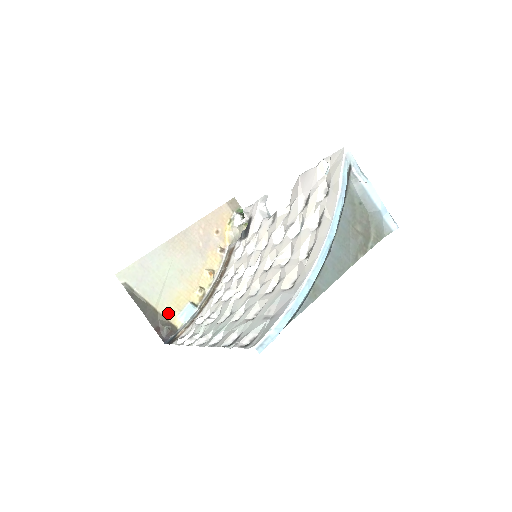
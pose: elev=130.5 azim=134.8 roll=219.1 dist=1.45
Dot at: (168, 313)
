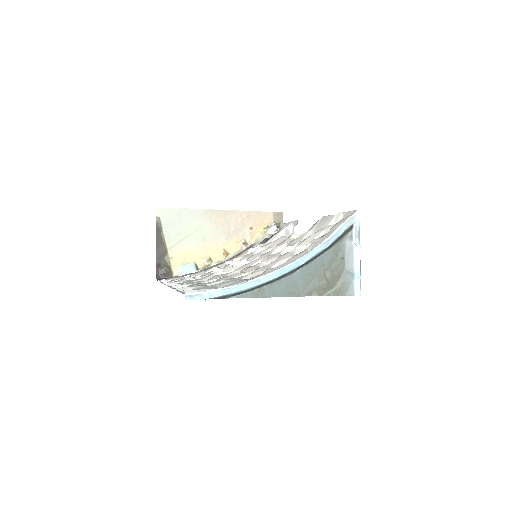
Dot at: (174, 260)
